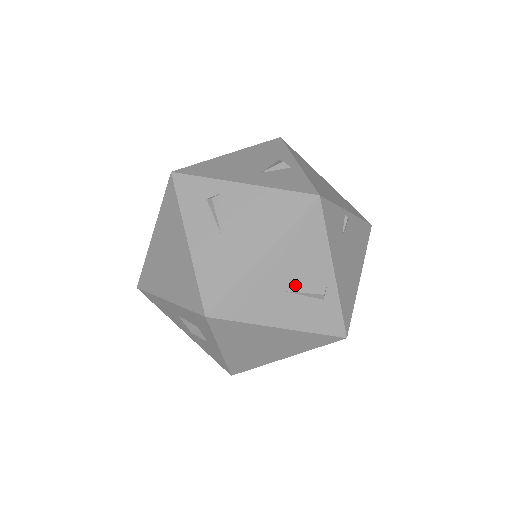
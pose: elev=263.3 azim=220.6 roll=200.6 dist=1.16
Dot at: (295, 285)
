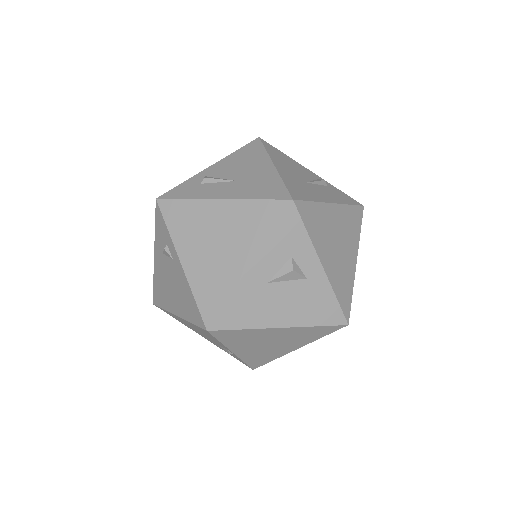
Dot at: (307, 179)
